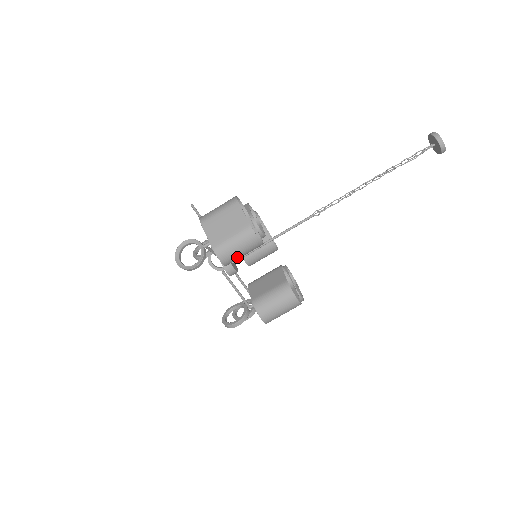
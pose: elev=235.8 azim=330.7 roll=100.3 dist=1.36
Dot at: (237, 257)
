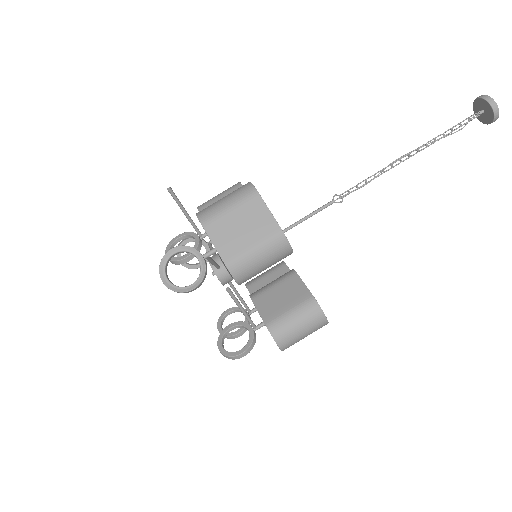
Dot at: (257, 273)
